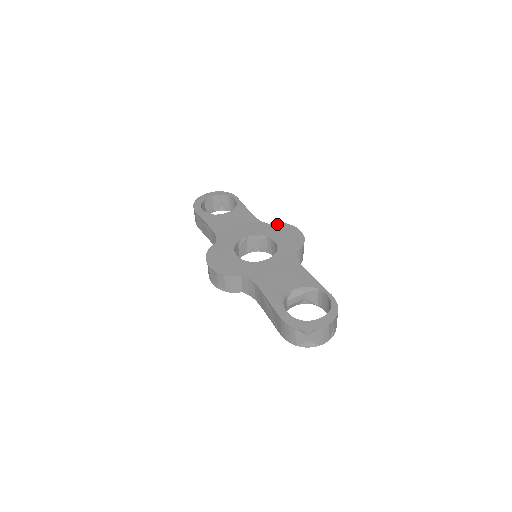
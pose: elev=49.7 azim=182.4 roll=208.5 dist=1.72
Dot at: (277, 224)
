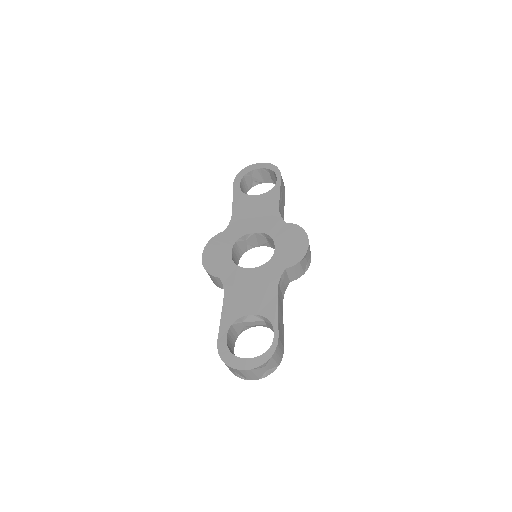
Dot at: (293, 226)
